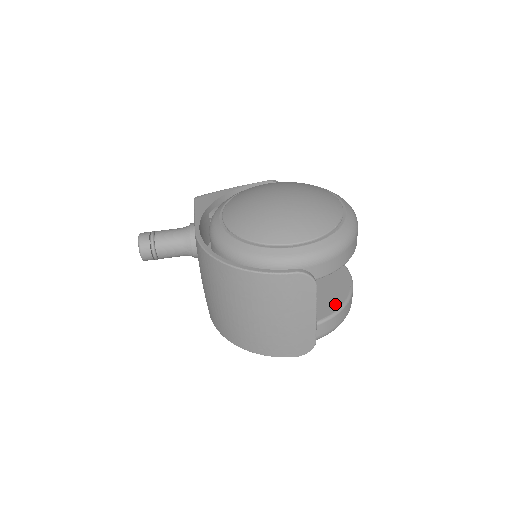
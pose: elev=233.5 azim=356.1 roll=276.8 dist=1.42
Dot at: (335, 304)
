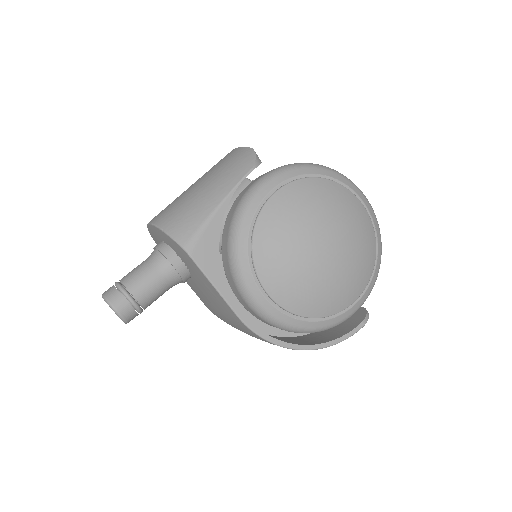
Dot at: occluded
